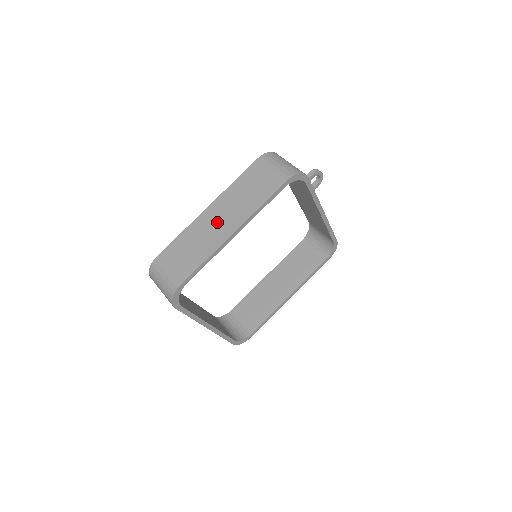
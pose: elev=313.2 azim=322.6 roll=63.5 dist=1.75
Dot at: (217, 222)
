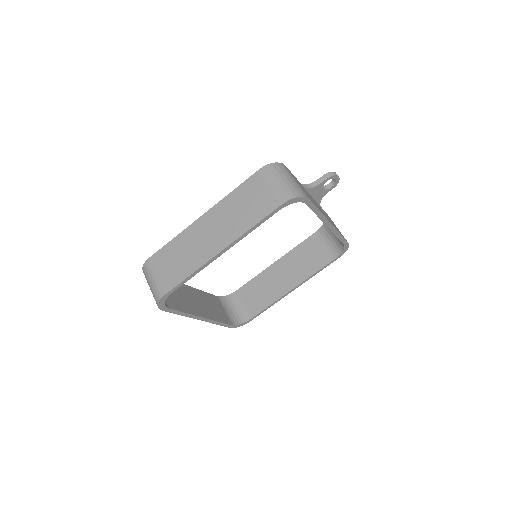
Dot at: (208, 235)
